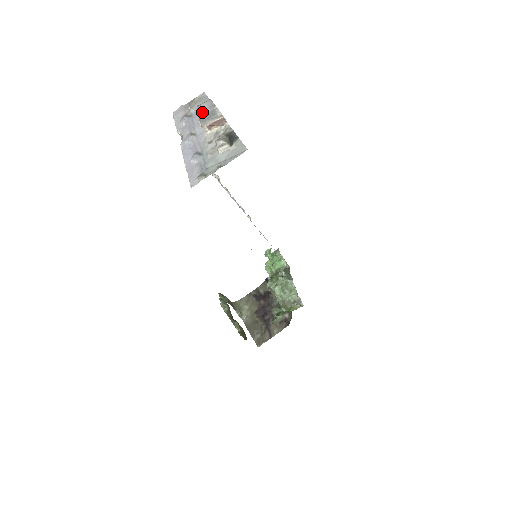
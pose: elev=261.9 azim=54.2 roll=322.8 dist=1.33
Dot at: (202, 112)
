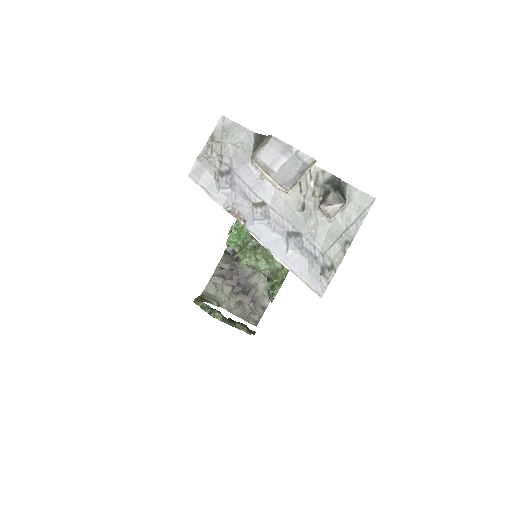
Dot at: (273, 166)
